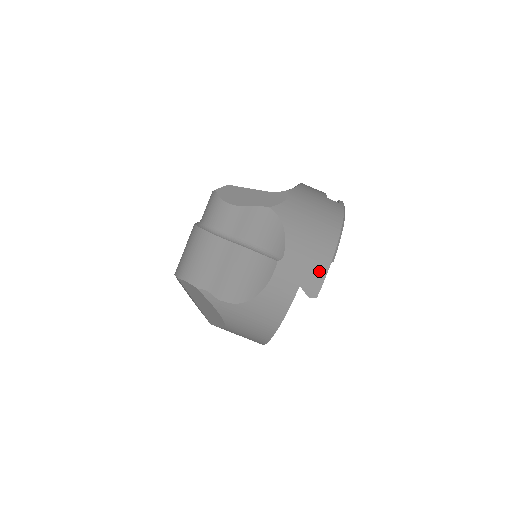
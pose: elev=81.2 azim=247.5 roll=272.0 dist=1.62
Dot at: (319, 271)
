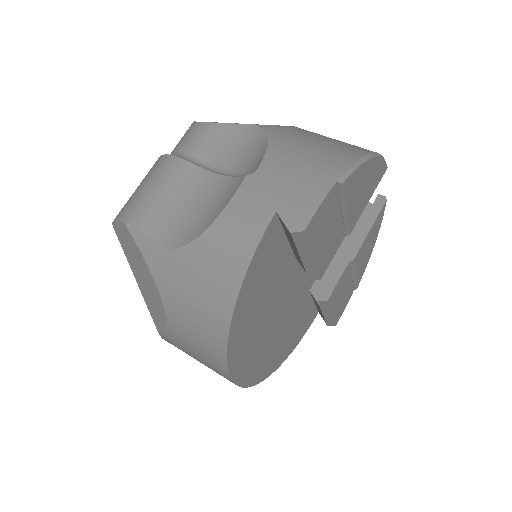
Dot at: (313, 191)
